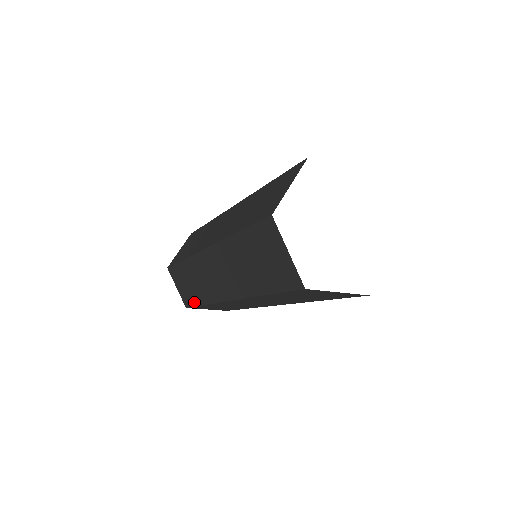
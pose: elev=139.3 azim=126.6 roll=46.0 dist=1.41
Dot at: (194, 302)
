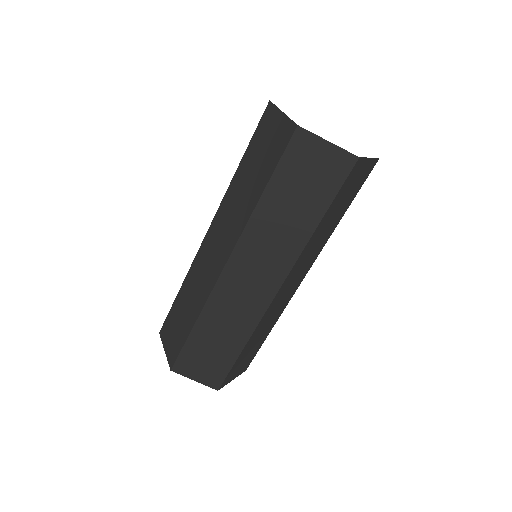
Dot at: (183, 339)
